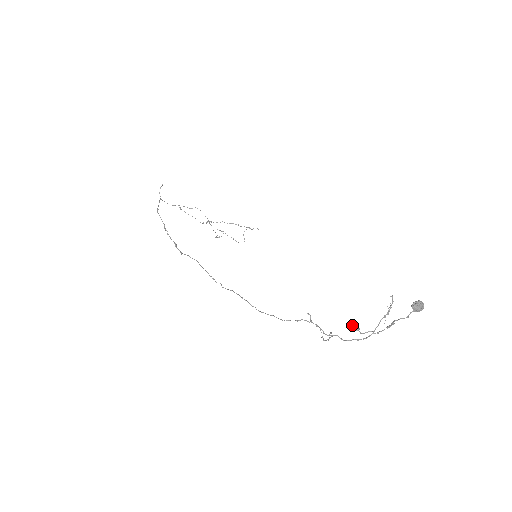
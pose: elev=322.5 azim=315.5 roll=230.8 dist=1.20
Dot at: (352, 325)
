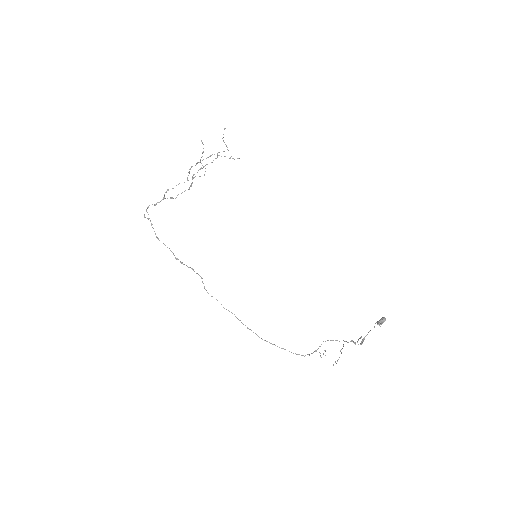
Dot at: occluded
